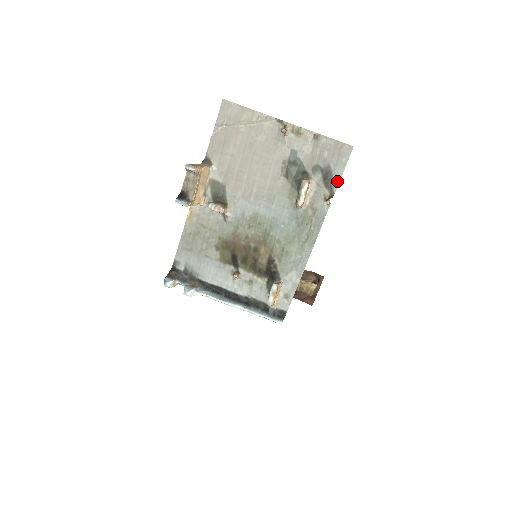
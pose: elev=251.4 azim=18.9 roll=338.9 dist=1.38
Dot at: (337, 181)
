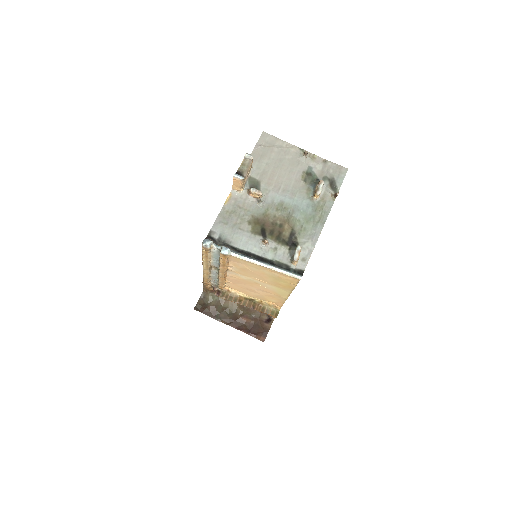
Dot at: (339, 187)
